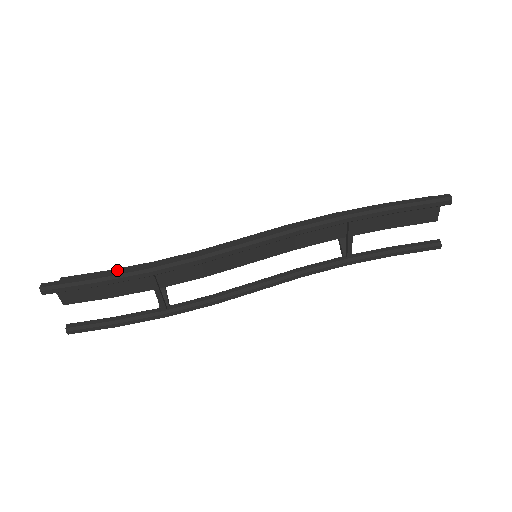
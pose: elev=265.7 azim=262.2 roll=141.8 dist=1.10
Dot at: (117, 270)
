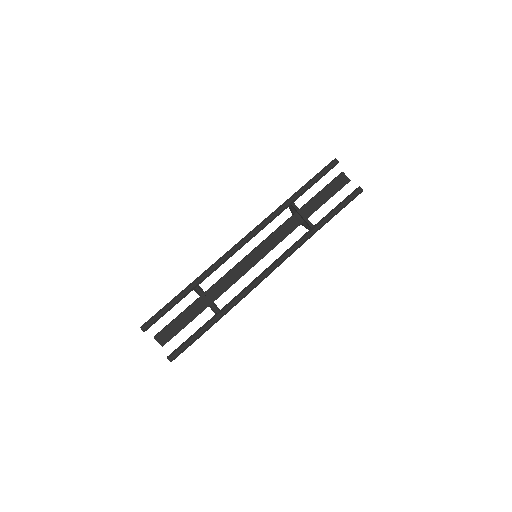
Dot at: occluded
